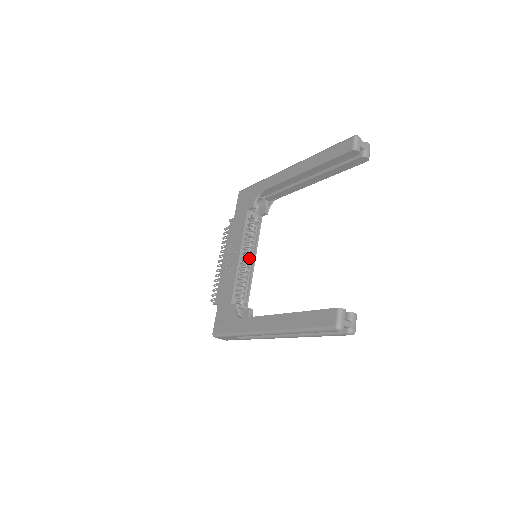
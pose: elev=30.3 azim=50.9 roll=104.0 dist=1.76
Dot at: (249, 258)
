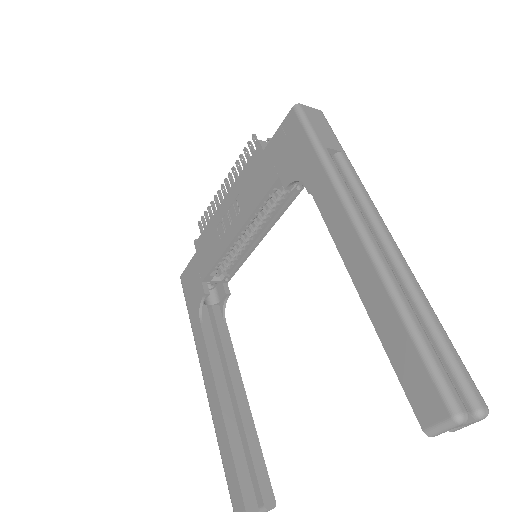
Dot at: (257, 228)
